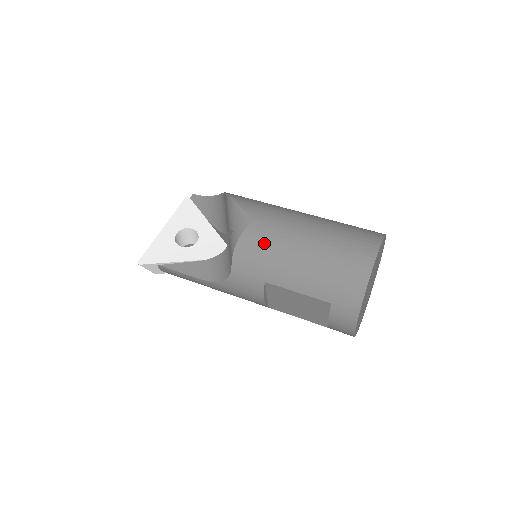
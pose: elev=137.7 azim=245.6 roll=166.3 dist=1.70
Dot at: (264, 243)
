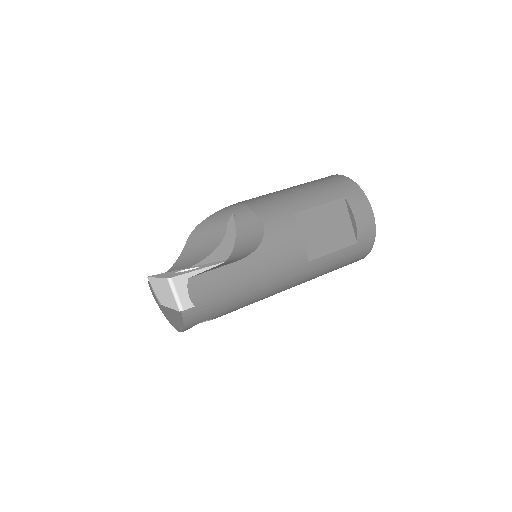
Dot at: (266, 197)
